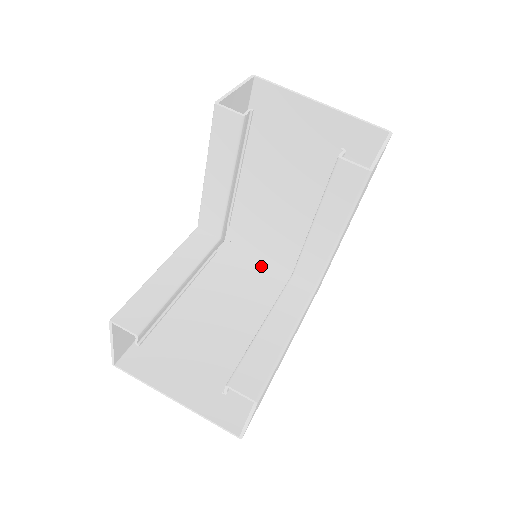
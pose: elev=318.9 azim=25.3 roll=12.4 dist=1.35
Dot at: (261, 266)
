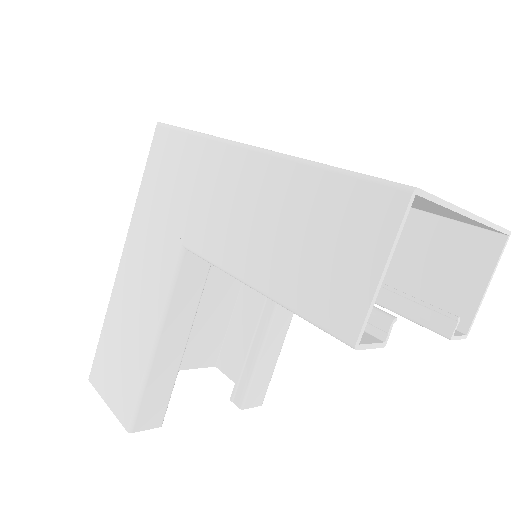
Dot at: occluded
